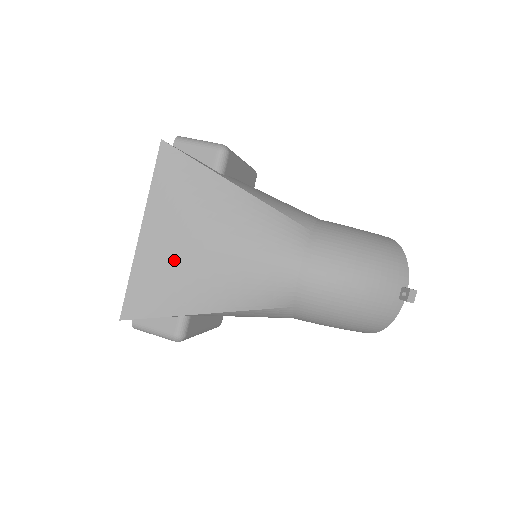
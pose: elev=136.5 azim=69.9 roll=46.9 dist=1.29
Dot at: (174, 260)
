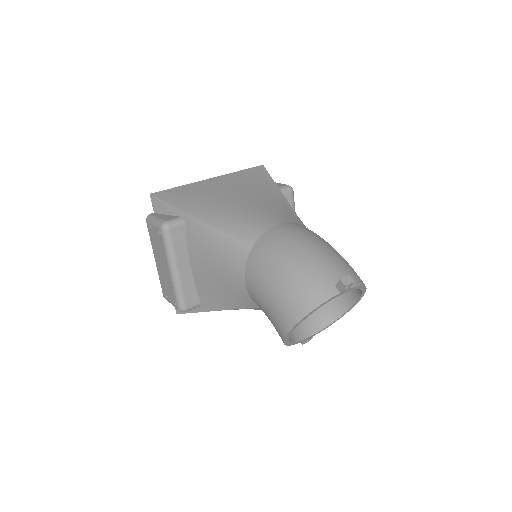
Dot at: (212, 192)
